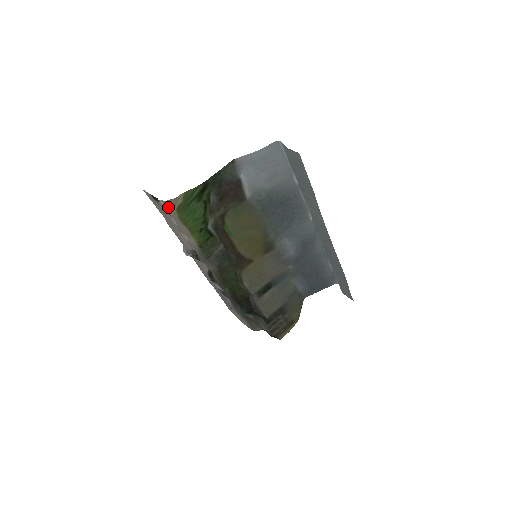
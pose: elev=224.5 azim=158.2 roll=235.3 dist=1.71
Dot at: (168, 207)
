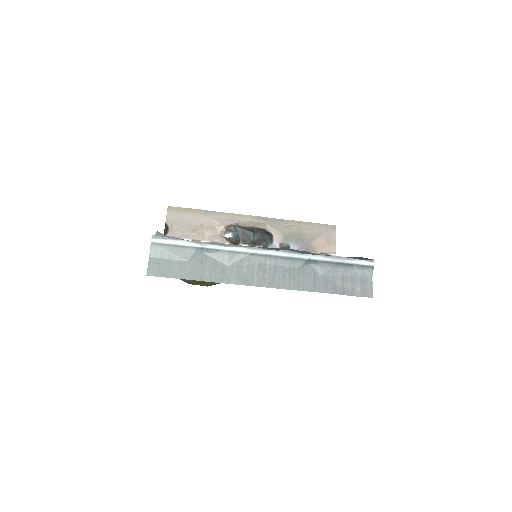
Dot at: occluded
